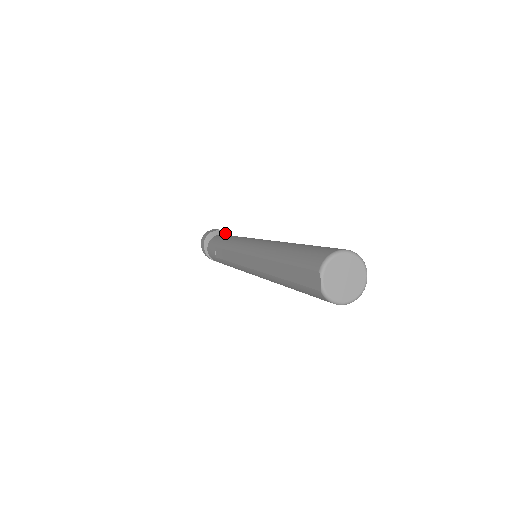
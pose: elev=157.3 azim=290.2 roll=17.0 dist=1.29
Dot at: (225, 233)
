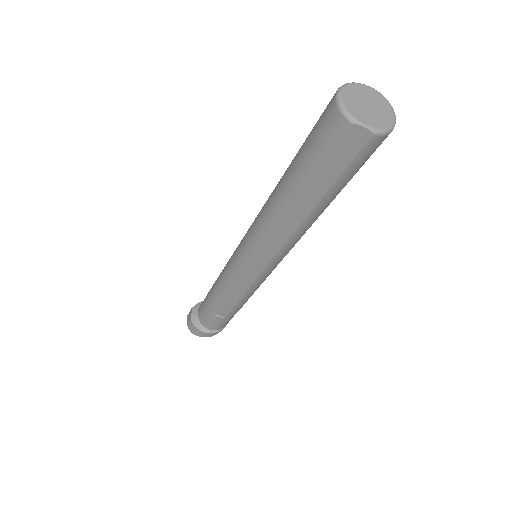
Dot at: (199, 303)
